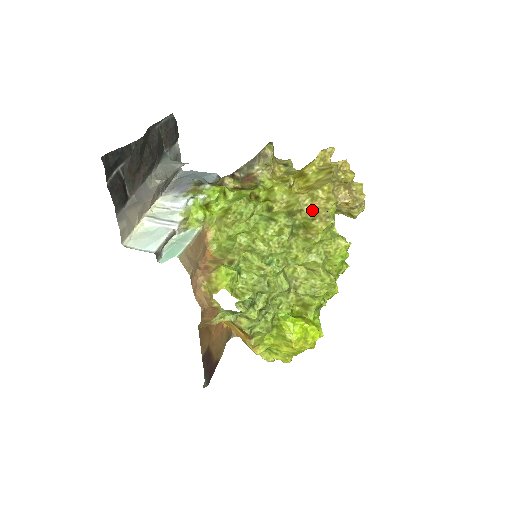
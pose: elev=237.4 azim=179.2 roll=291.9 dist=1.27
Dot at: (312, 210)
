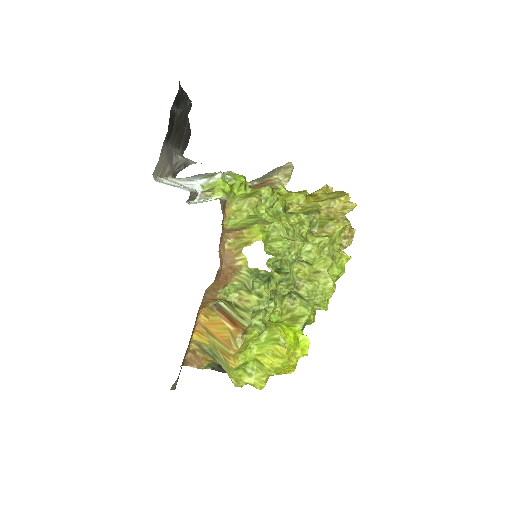
Dot at: (329, 214)
